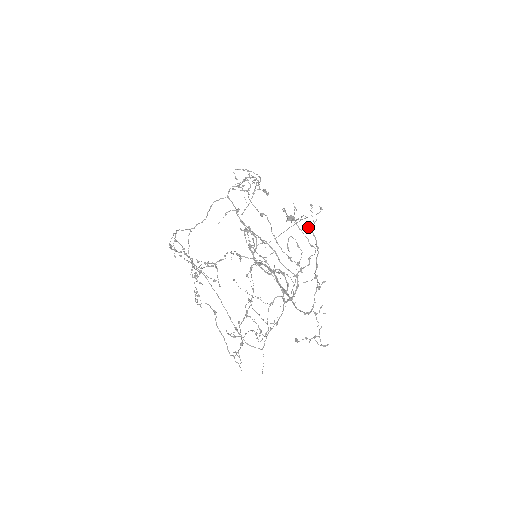
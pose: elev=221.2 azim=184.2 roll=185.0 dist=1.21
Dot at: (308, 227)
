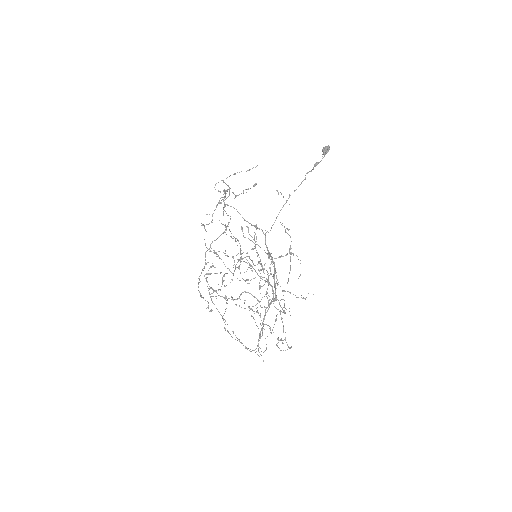
Dot at: (251, 249)
